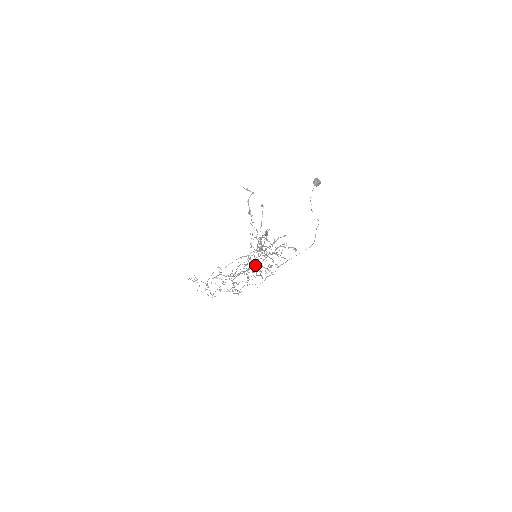
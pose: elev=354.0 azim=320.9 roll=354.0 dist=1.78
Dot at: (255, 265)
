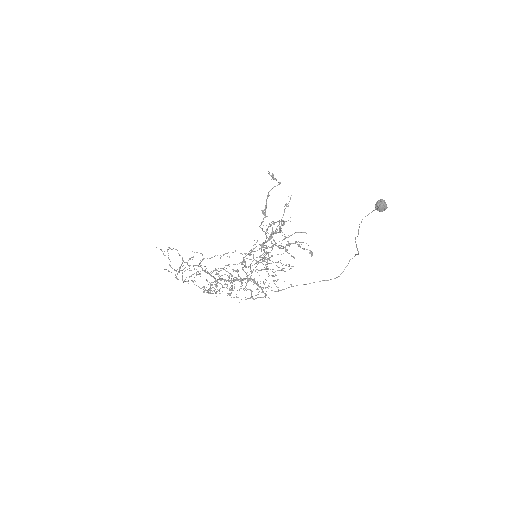
Dot at: (247, 278)
